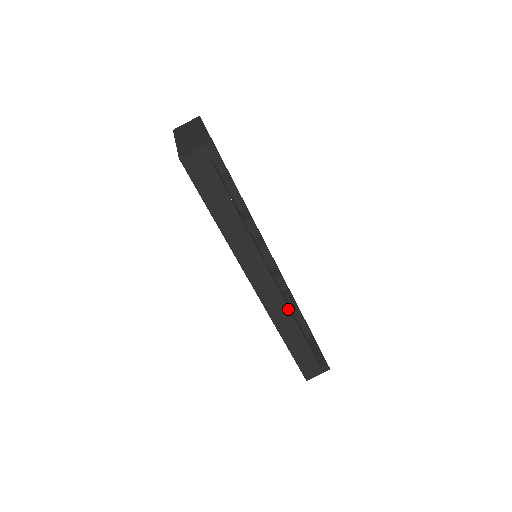
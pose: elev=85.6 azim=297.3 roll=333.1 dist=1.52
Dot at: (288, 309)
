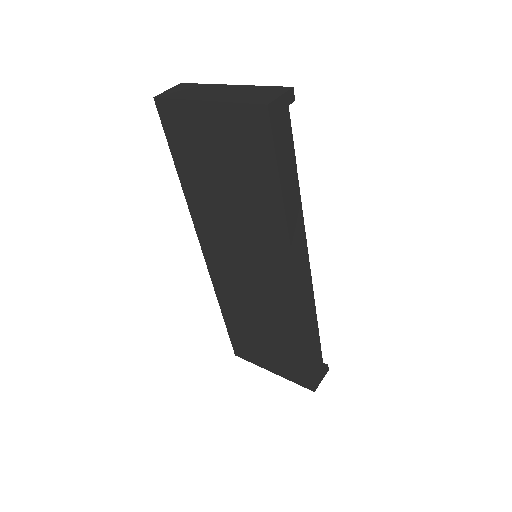
Dot at: (314, 304)
